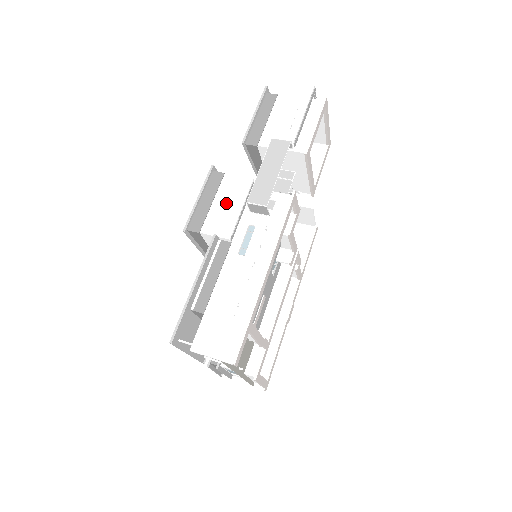
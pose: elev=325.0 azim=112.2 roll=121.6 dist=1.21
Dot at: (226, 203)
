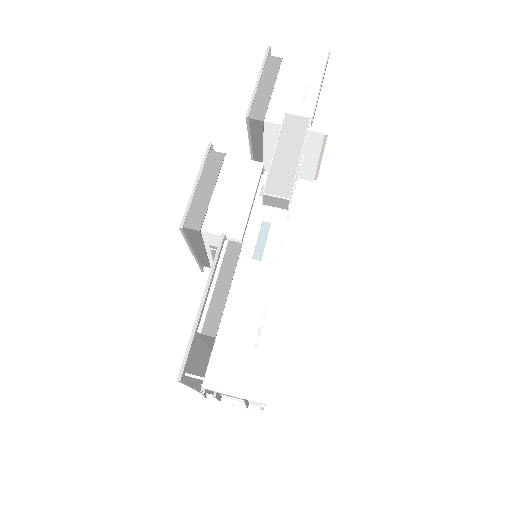
Dot at: (232, 193)
